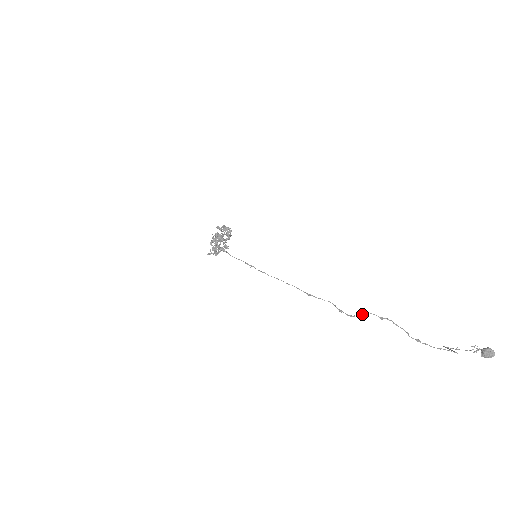
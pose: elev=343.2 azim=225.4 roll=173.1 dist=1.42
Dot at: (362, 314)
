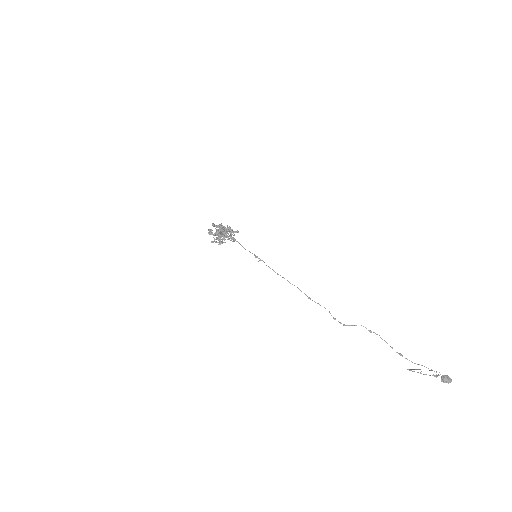
Dot at: (354, 325)
